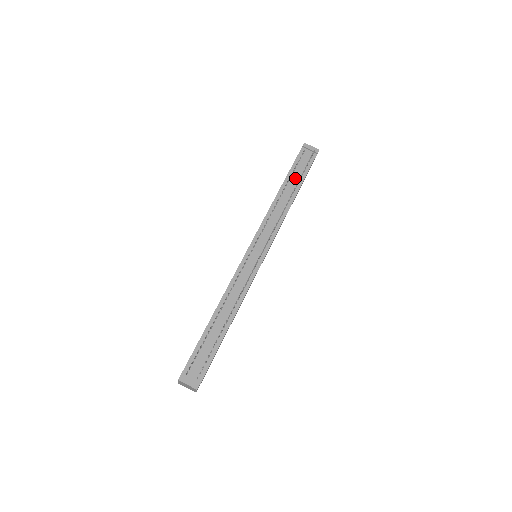
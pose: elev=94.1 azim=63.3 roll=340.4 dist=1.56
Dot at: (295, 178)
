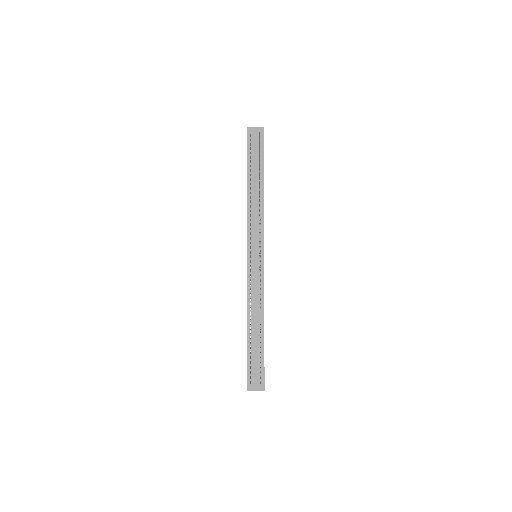
Dot at: (255, 168)
